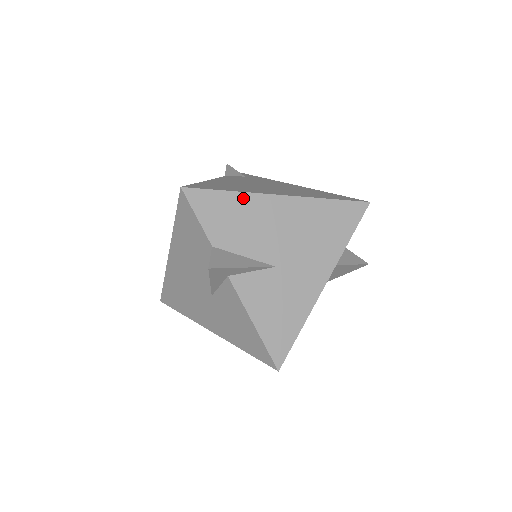
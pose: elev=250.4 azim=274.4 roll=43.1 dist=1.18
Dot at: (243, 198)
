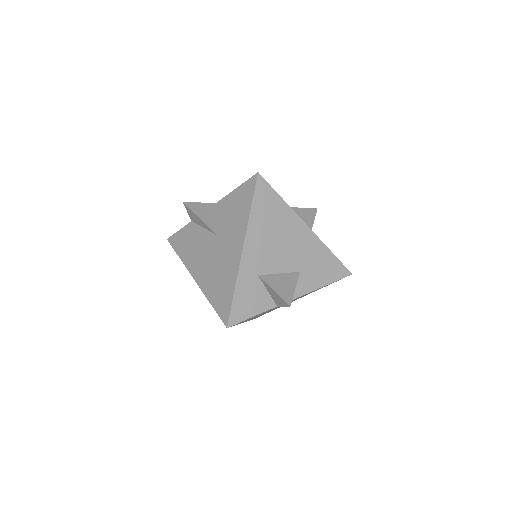
Dot at: occluded
